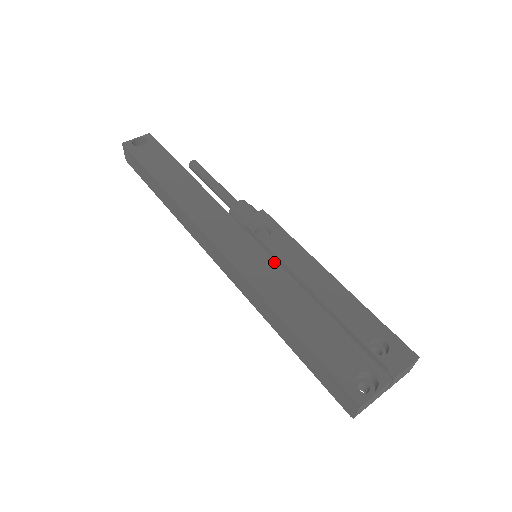
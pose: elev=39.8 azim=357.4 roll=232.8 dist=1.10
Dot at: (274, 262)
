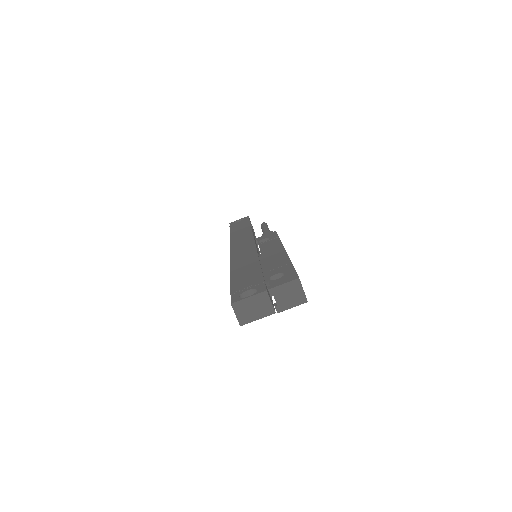
Dot at: (255, 251)
